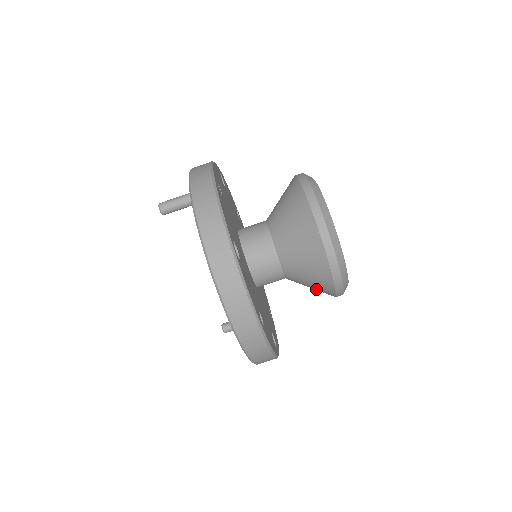
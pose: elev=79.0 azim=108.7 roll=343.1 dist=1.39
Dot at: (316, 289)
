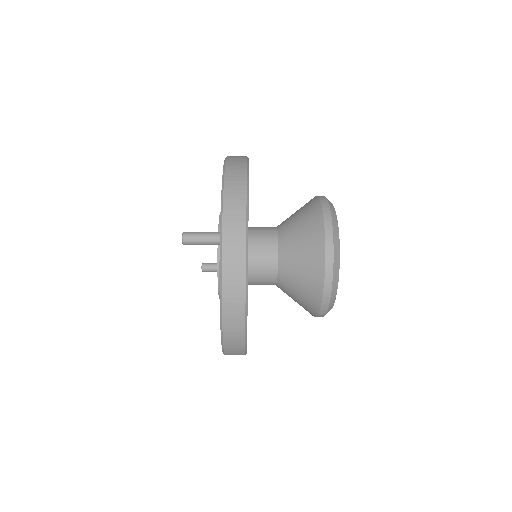
Dot at: occluded
